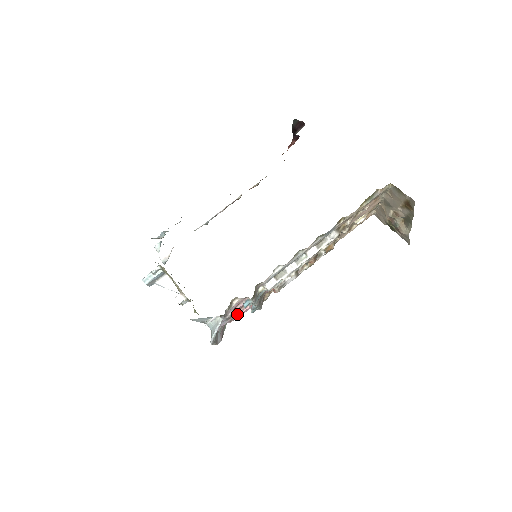
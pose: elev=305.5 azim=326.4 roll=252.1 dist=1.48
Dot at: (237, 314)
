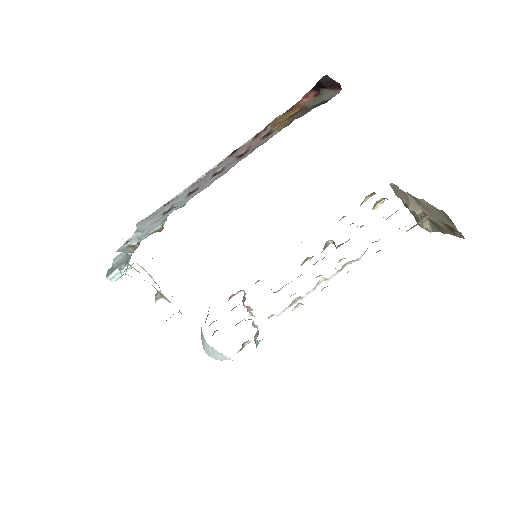
Dot at: occluded
